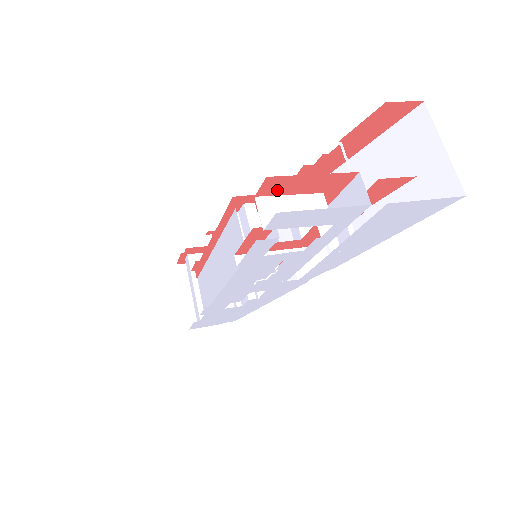
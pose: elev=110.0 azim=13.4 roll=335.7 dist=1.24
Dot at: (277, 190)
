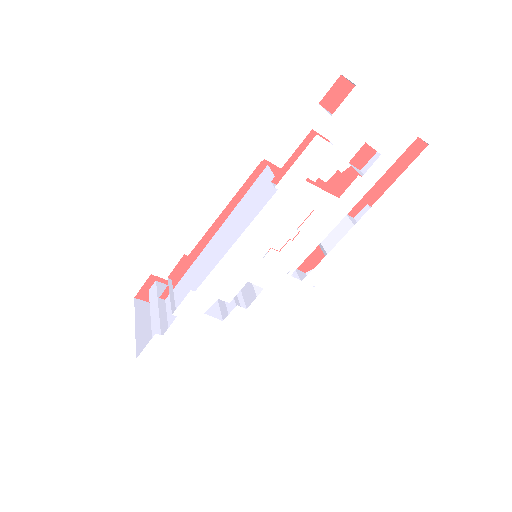
Dot at: (338, 106)
